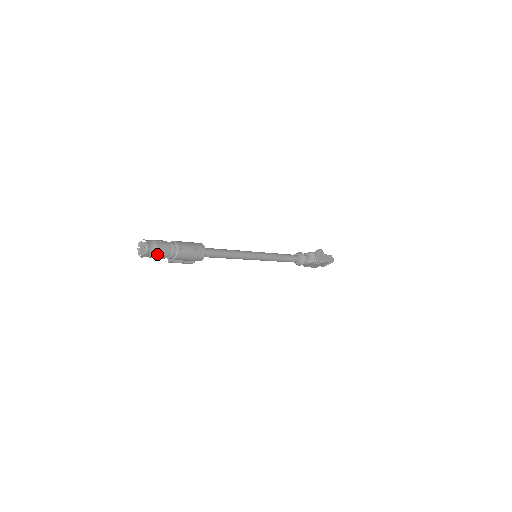
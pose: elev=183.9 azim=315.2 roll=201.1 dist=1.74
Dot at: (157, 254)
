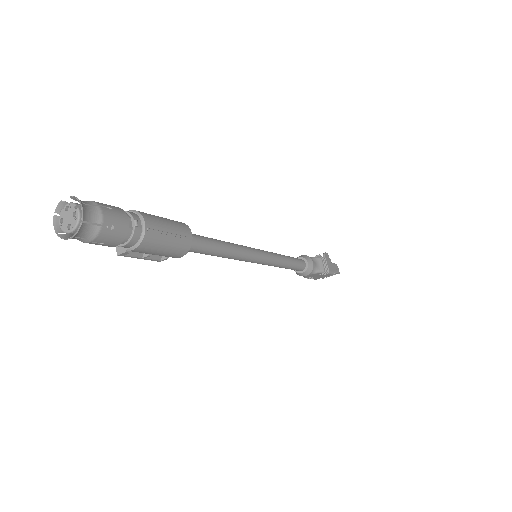
Dot at: (101, 235)
